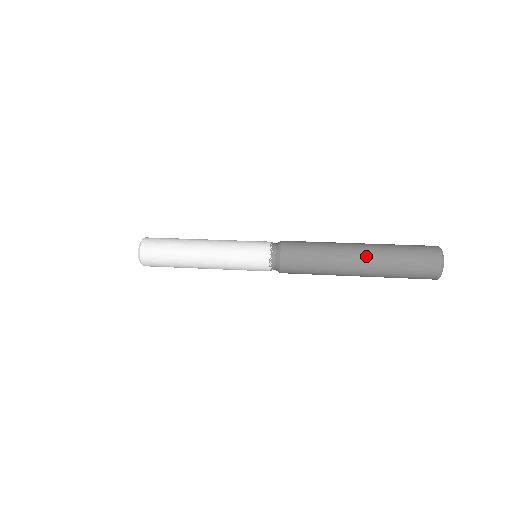
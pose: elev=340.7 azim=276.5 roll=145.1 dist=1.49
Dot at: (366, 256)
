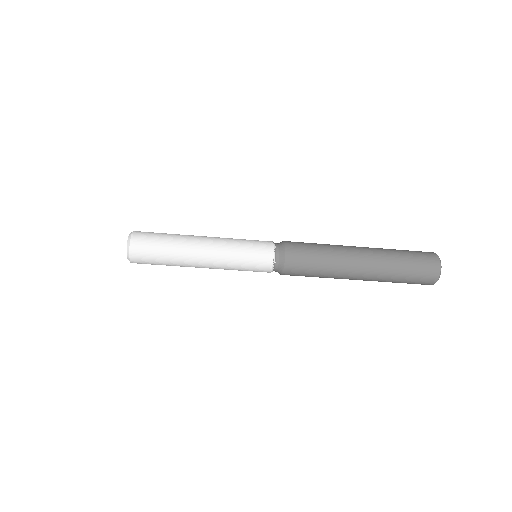
Dot at: (370, 258)
